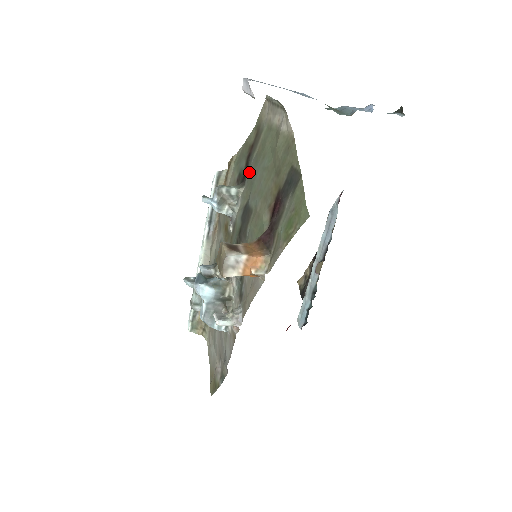
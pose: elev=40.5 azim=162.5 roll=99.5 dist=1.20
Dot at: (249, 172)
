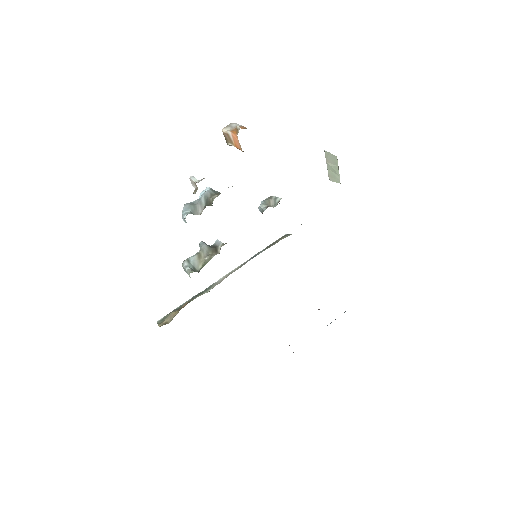
Dot at: occluded
